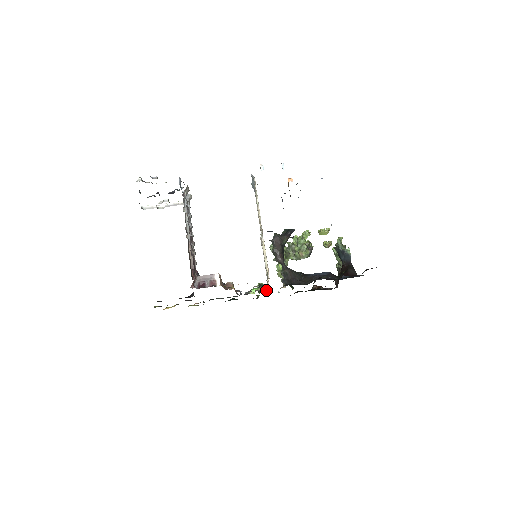
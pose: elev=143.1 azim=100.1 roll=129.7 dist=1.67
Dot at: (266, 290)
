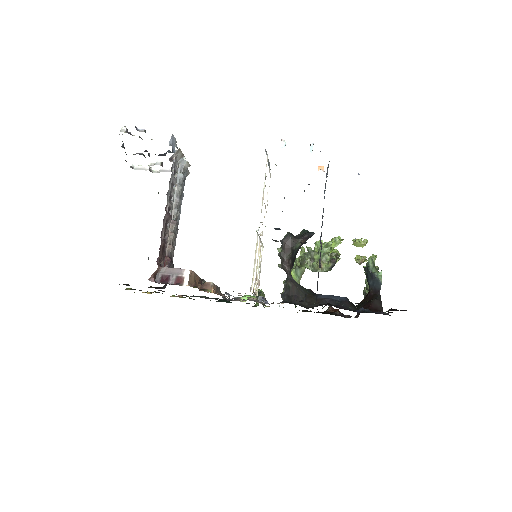
Dot at: (262, 301)
